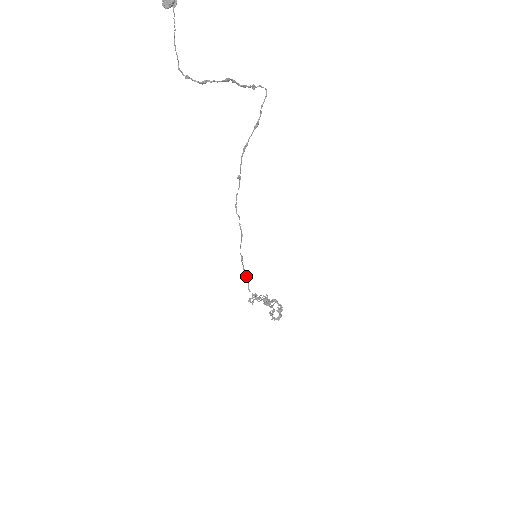
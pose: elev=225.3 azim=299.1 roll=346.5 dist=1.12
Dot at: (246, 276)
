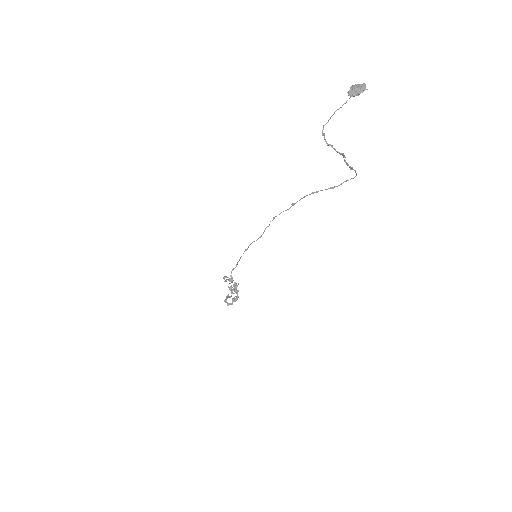
Dot at: occluded
